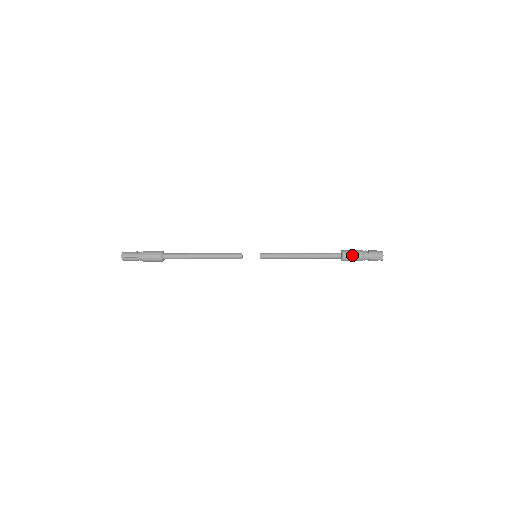
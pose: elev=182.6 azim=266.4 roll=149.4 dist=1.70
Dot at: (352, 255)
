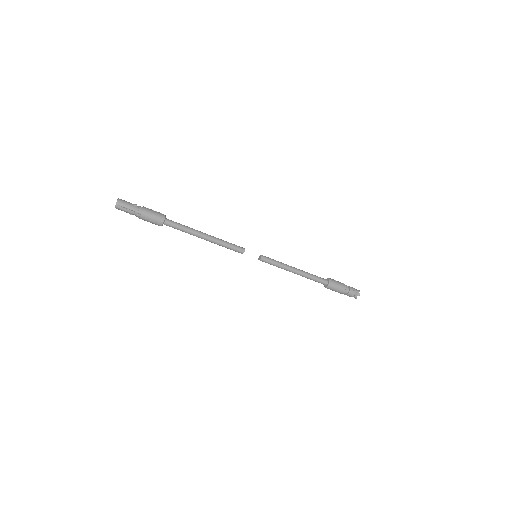
Dot at: (337, 286)
